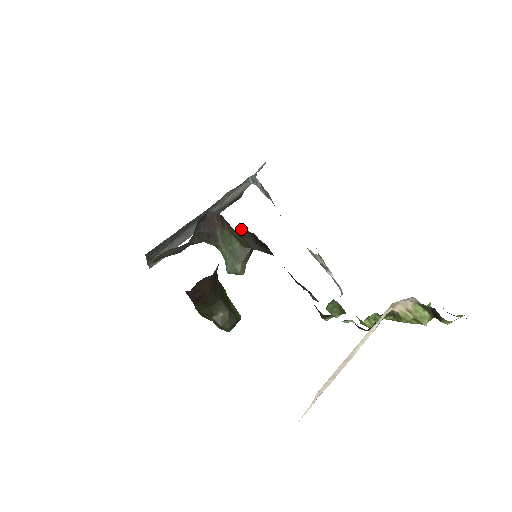
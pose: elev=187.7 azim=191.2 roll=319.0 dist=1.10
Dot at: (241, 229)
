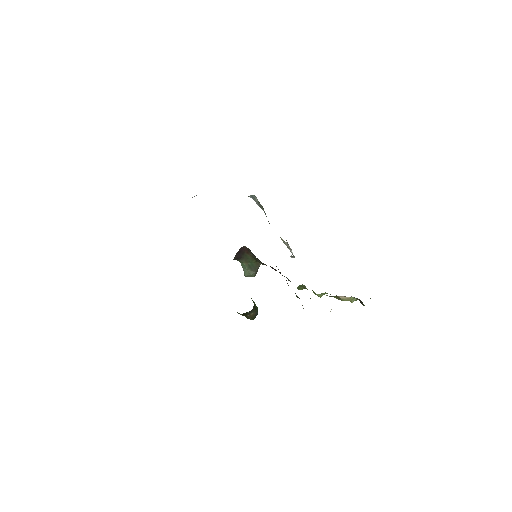
Dot at: occluded
